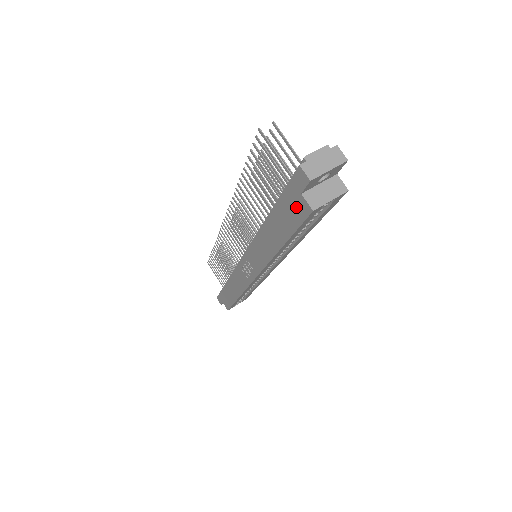
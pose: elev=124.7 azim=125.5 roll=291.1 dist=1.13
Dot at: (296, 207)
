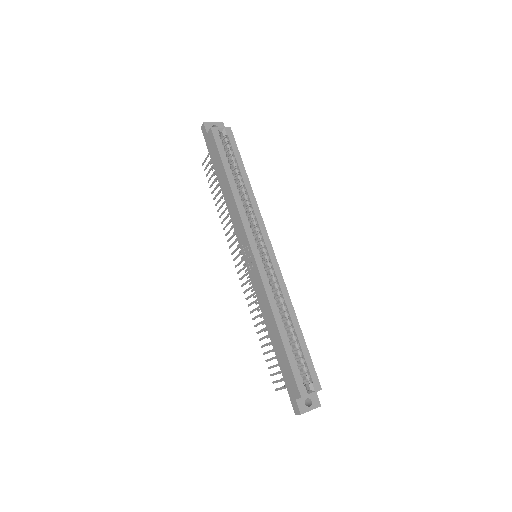
Dot at: (211, 143)
